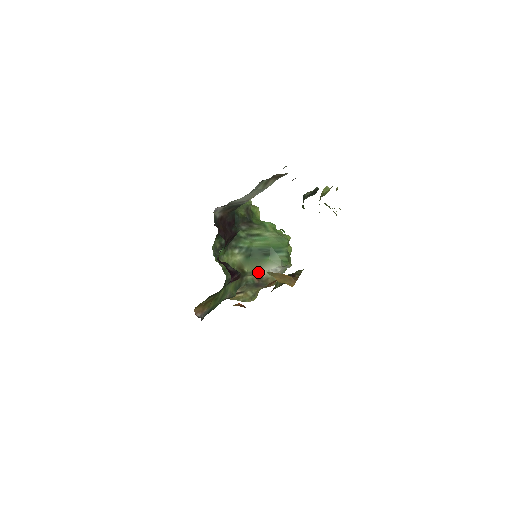
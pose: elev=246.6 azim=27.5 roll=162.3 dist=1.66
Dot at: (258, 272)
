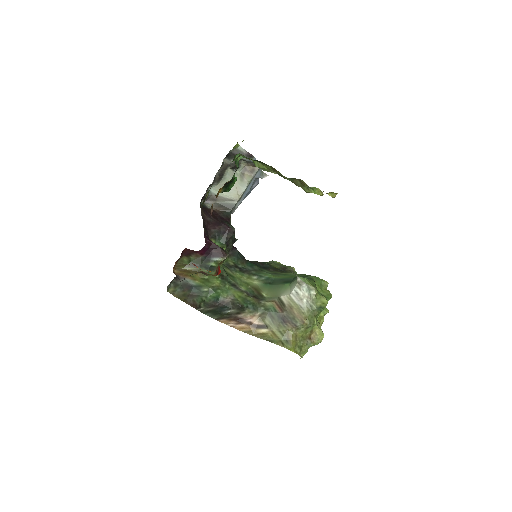
Dot at: (279, 298)
